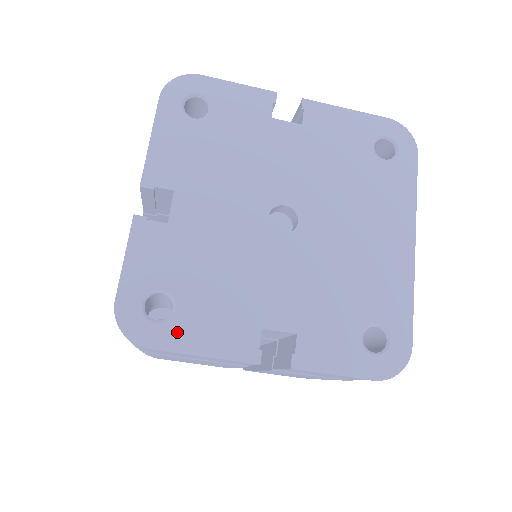
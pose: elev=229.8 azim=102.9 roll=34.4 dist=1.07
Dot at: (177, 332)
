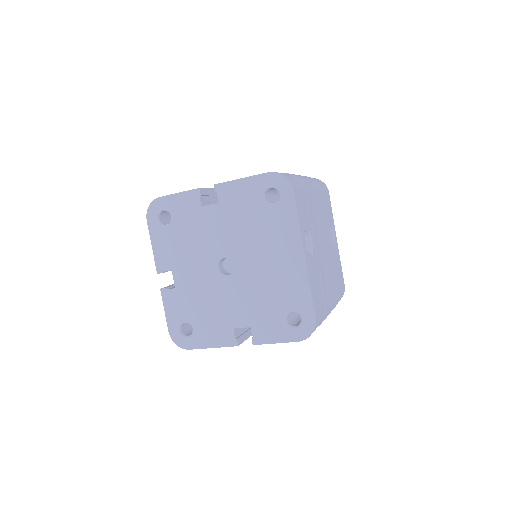
Dot at: (197, 339)
